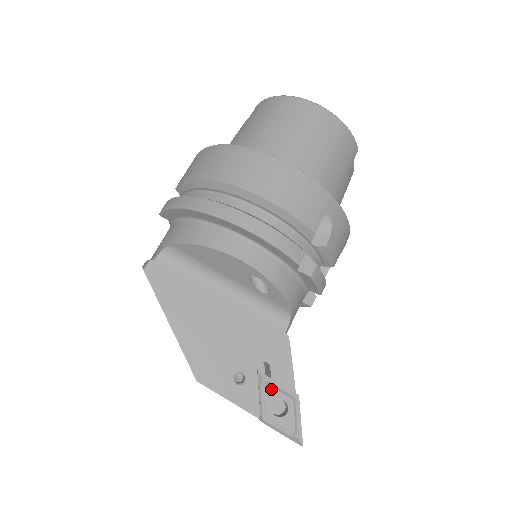
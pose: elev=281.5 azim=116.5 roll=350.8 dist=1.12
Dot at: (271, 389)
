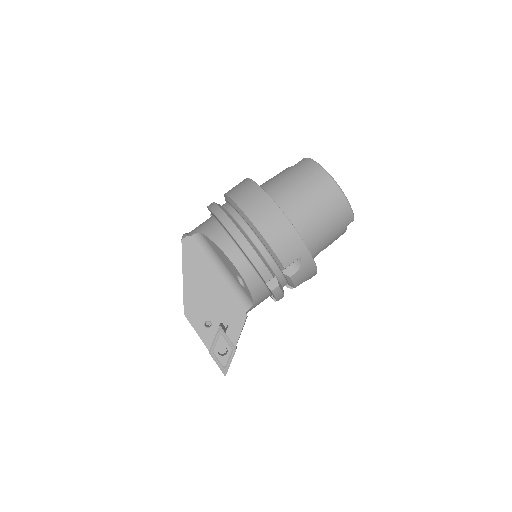
Dot at: (222, 338)
